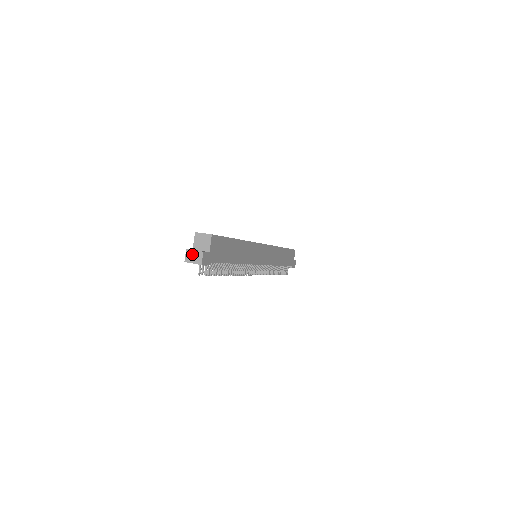
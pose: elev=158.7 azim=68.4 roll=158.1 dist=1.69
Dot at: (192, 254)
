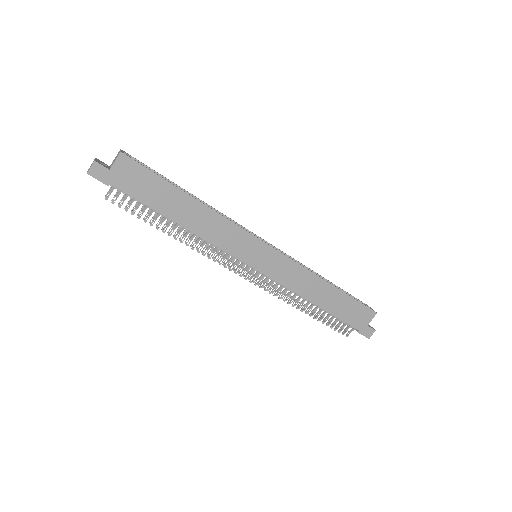
Dot at: occluded
